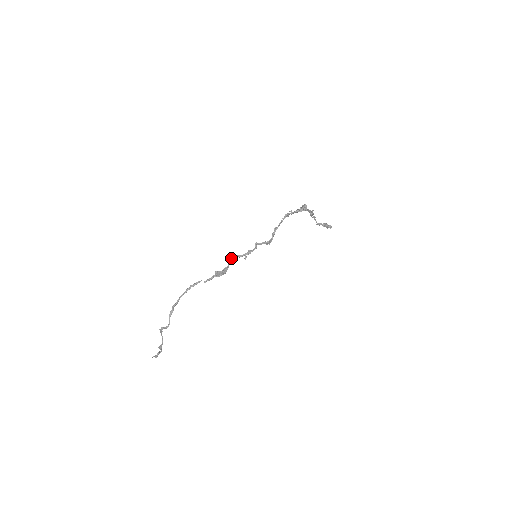
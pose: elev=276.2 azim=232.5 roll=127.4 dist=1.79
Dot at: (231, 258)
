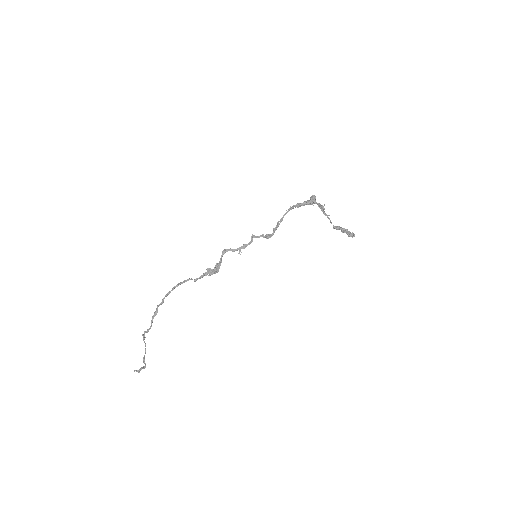
Dot at: (223, 252)
